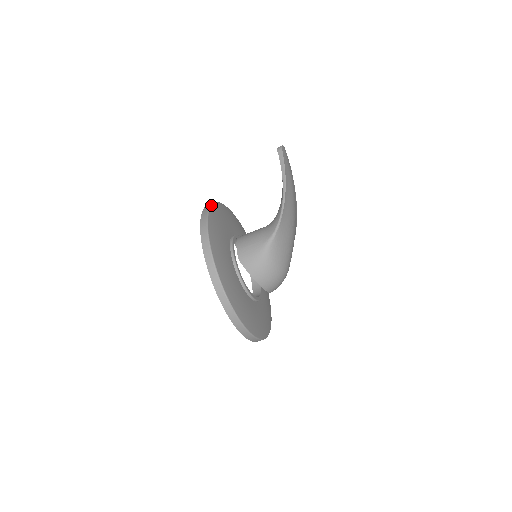
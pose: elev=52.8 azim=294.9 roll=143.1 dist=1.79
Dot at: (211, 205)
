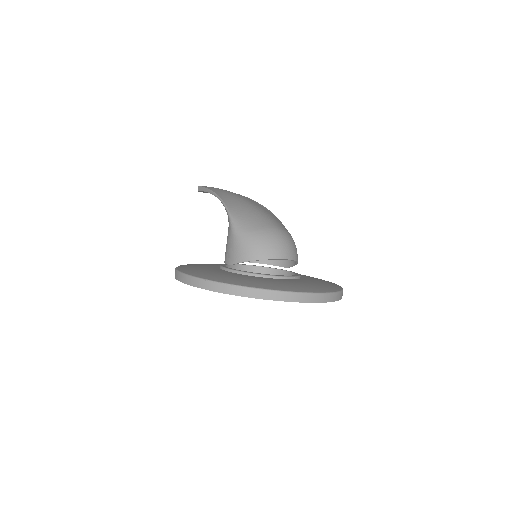
Dot at: occluded
